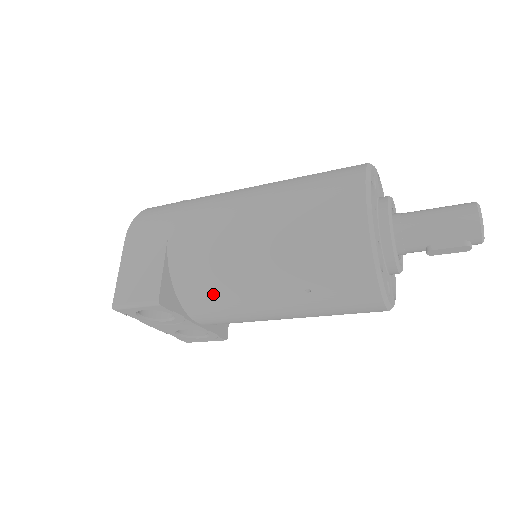
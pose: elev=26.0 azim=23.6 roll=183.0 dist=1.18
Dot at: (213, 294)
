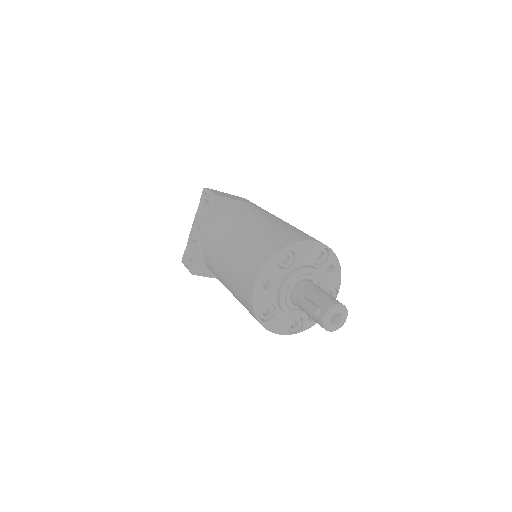
Dot at: (228, 220)
